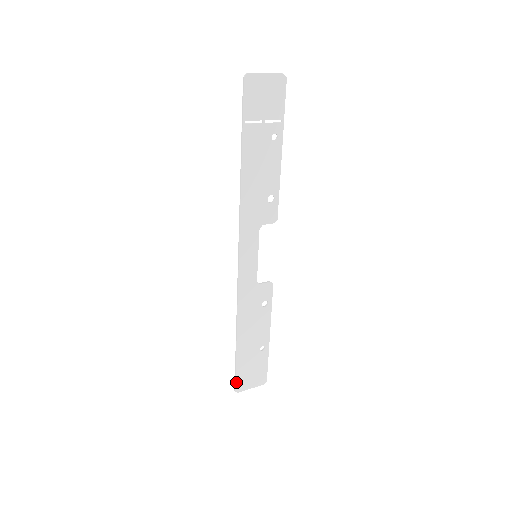
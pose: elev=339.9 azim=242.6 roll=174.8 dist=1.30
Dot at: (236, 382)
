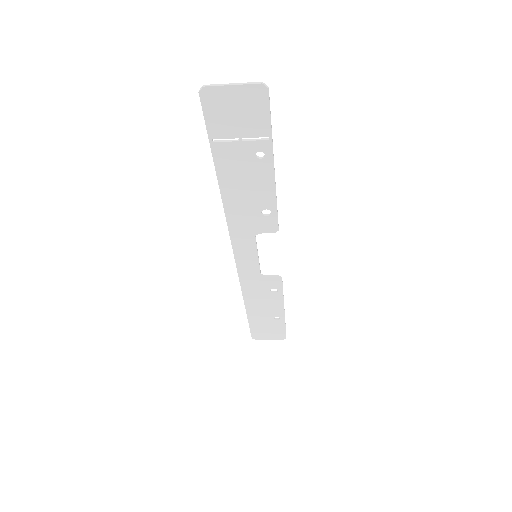
Dot at: (252, 333)
